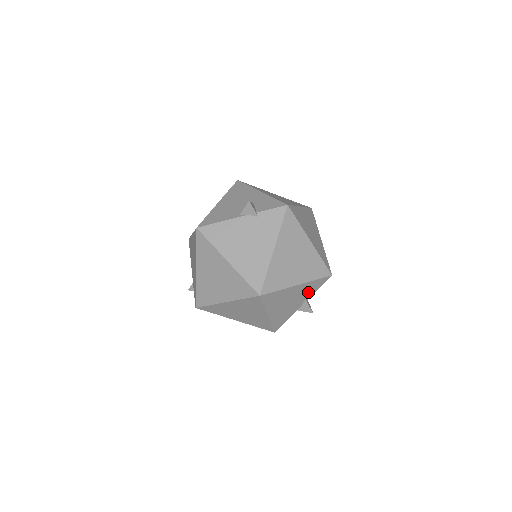
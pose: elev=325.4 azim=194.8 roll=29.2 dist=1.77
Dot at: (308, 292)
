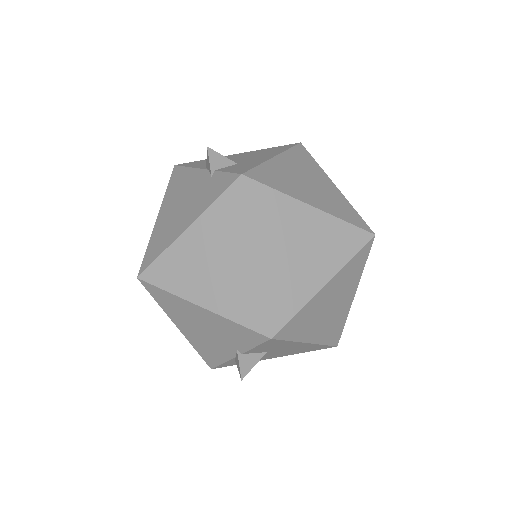
Dot at: (235, 338)
